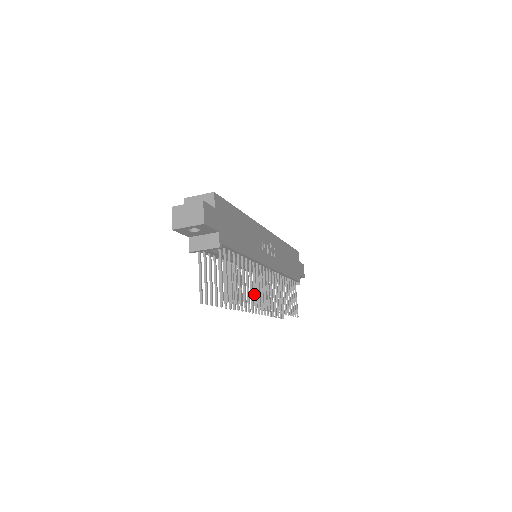
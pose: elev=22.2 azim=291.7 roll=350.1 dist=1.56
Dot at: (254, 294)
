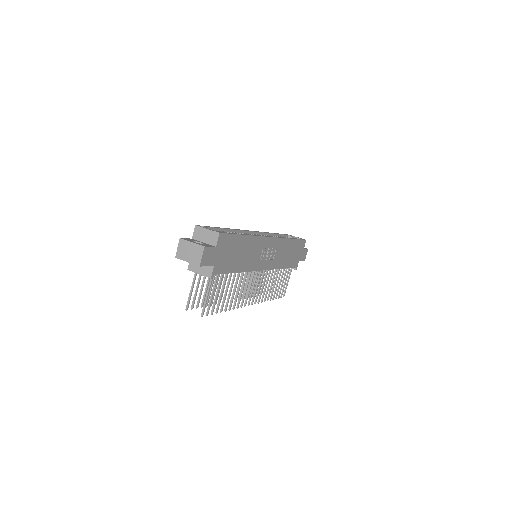
Dot at: (239, 296)
